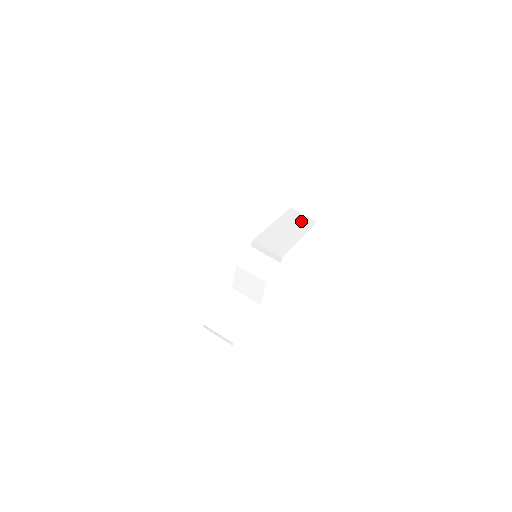
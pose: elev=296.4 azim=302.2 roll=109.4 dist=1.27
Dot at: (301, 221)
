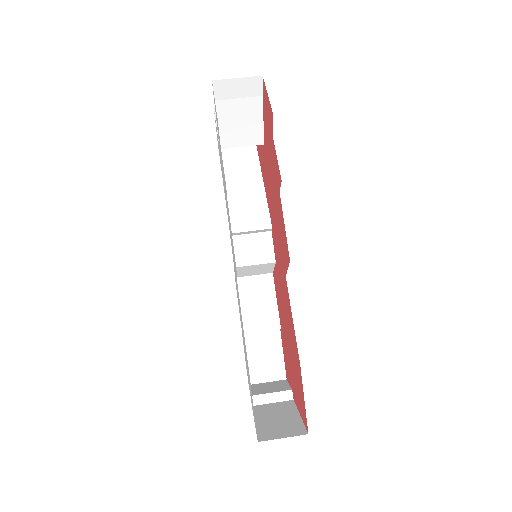
Dot at: (243, 156)
